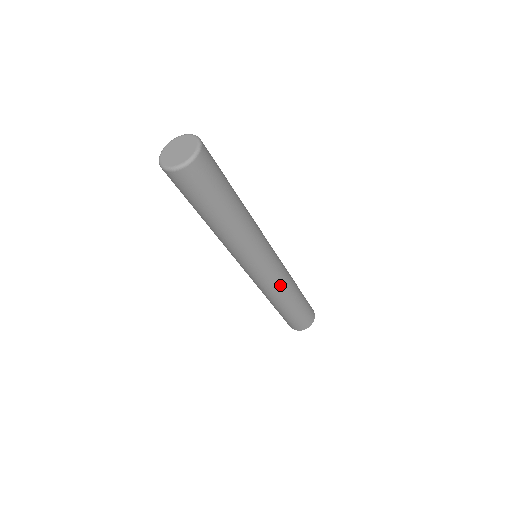
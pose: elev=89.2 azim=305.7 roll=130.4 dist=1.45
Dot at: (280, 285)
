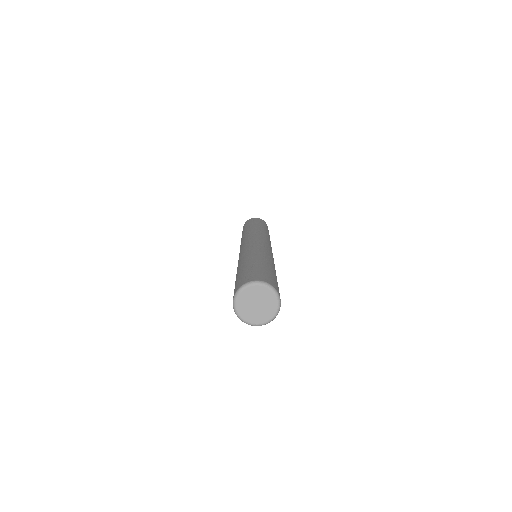
Dot at: occluded
